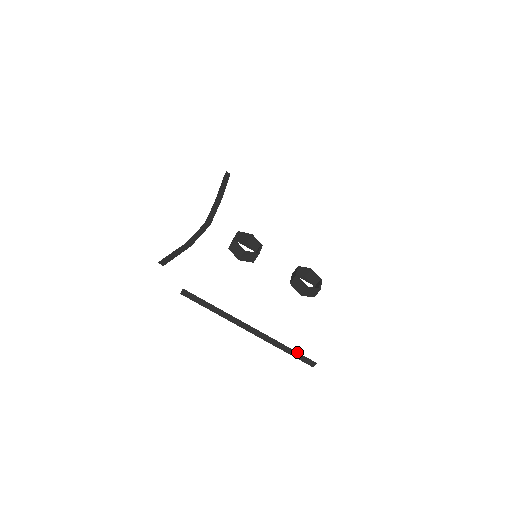
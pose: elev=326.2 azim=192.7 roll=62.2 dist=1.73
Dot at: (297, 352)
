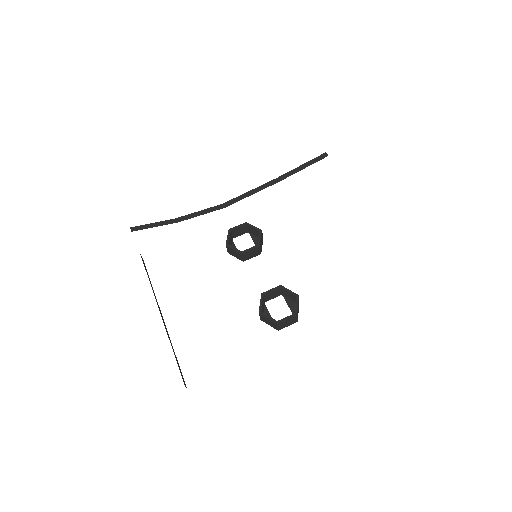
Dot at: occluded
